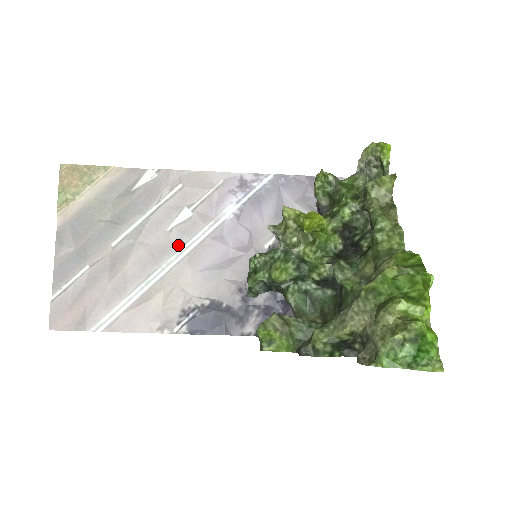
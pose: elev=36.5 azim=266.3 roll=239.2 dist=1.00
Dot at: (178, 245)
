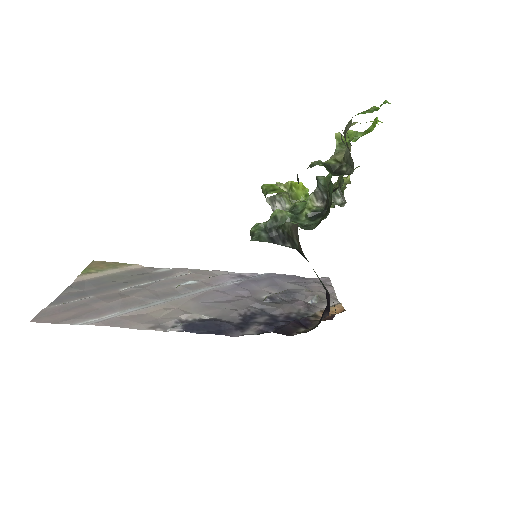
Dot at: (182, 293)
